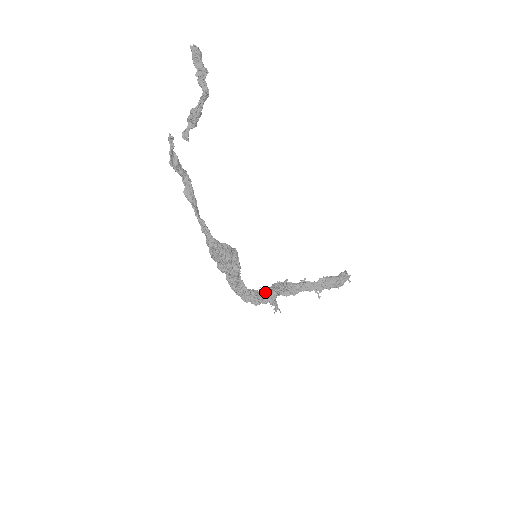
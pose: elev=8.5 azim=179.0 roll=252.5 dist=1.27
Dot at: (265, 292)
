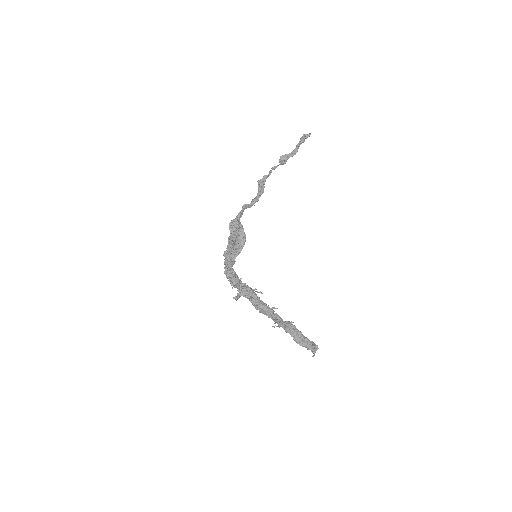
Dot at: occluded
